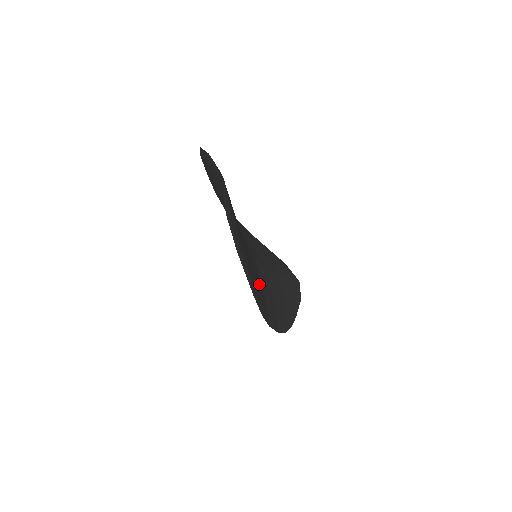
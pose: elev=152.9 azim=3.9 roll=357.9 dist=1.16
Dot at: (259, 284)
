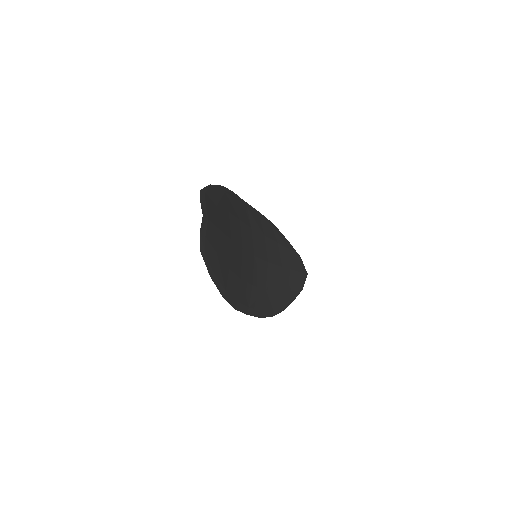
Dot at: (245, 282)
